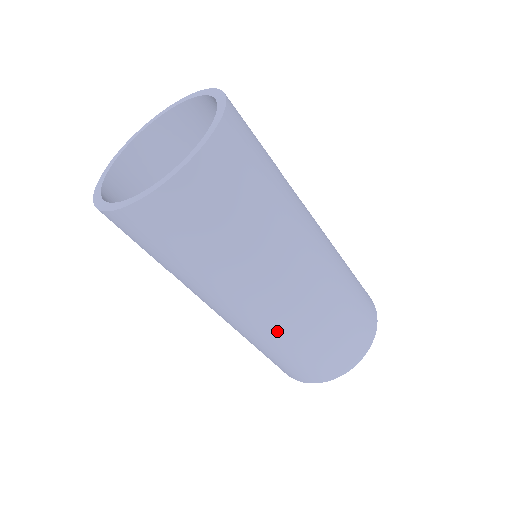
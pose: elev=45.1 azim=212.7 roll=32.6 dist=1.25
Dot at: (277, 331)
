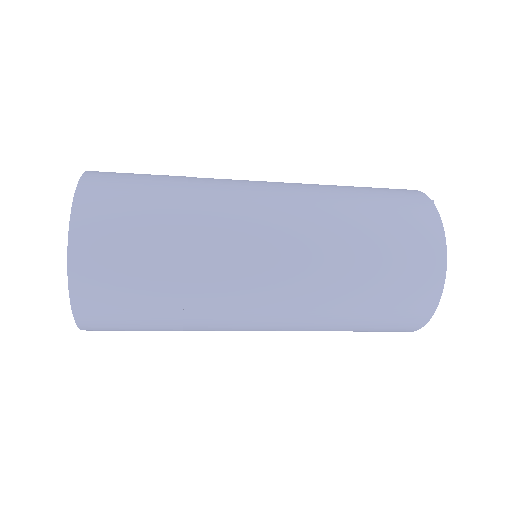
Dot at: (300, 330)
